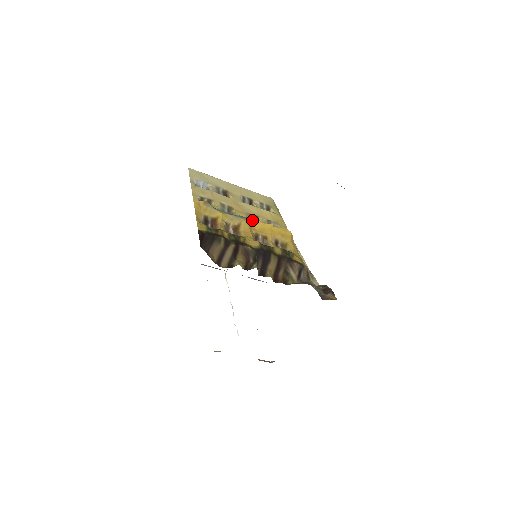
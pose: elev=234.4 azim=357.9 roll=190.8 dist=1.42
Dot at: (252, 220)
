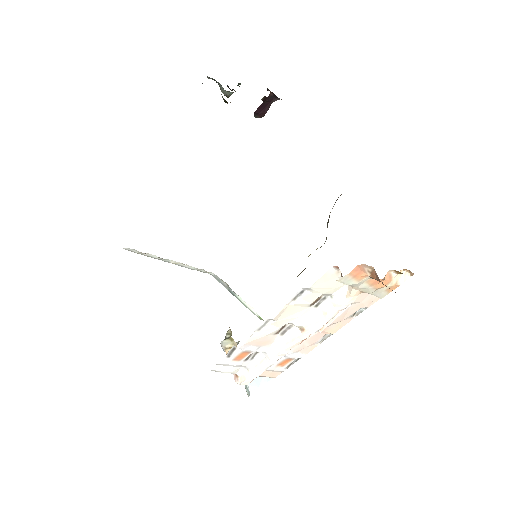
Dot at: occluded
